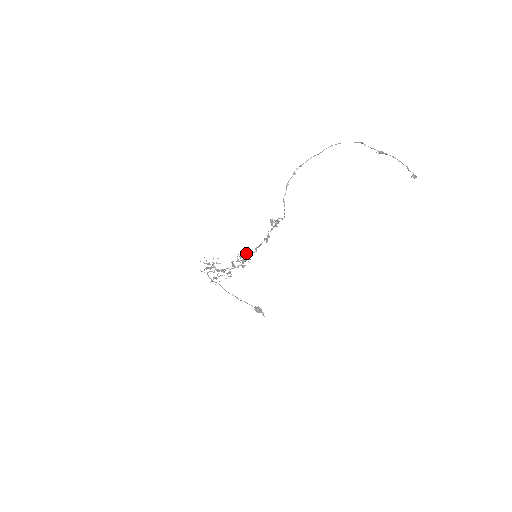
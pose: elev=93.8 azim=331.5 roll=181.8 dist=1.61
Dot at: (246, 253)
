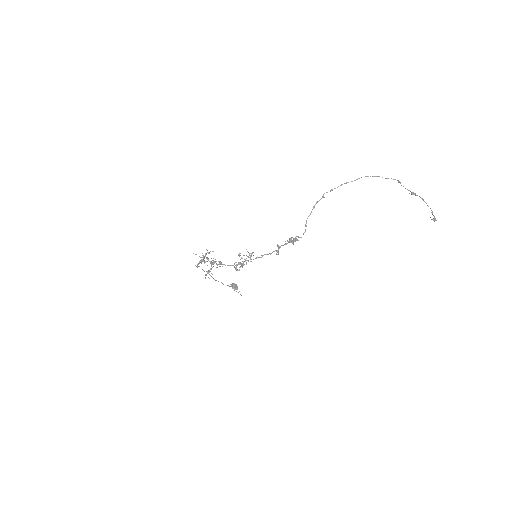
Dot at: occluded
